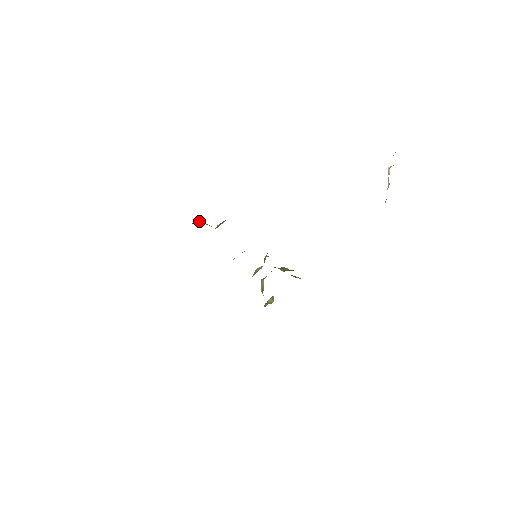
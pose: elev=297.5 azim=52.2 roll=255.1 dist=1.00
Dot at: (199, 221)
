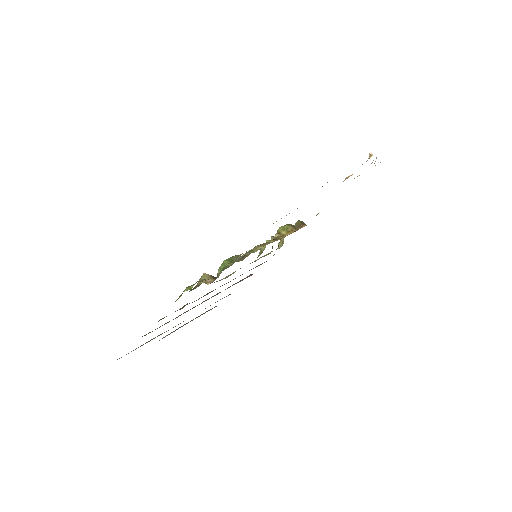
Dot at: occluded
